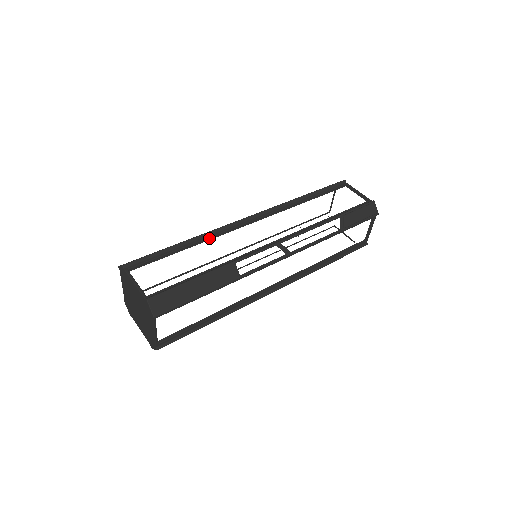
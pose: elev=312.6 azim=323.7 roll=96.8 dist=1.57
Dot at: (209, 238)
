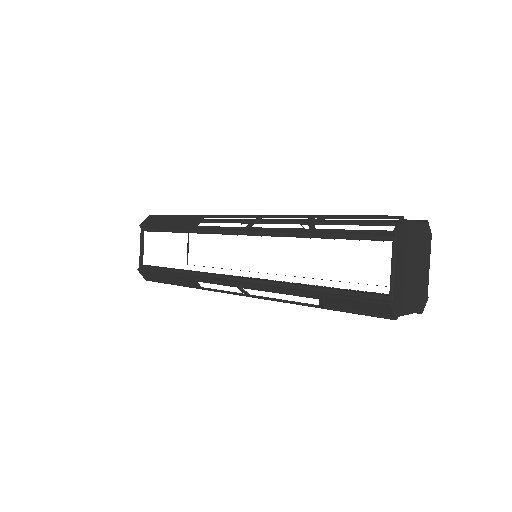
Dot at: (197, 232)
